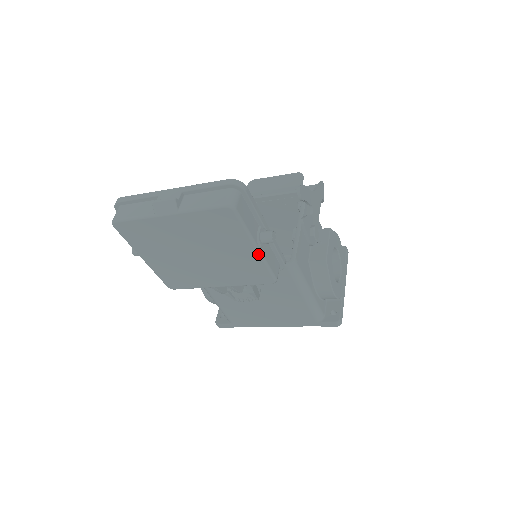
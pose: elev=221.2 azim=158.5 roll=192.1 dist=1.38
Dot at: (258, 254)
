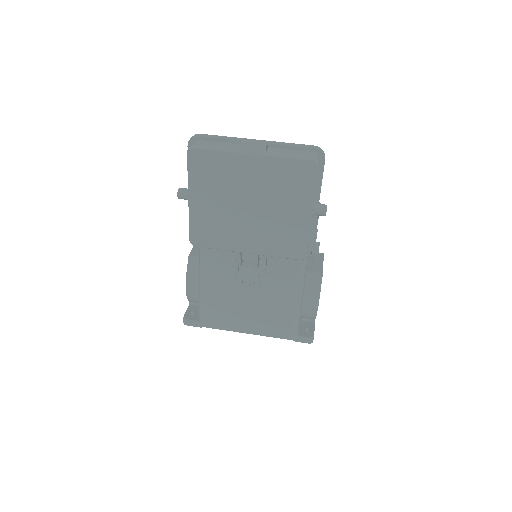
Dot at: (309, 221)
